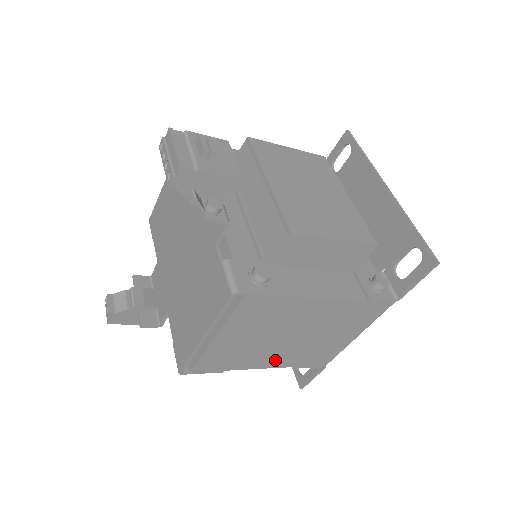
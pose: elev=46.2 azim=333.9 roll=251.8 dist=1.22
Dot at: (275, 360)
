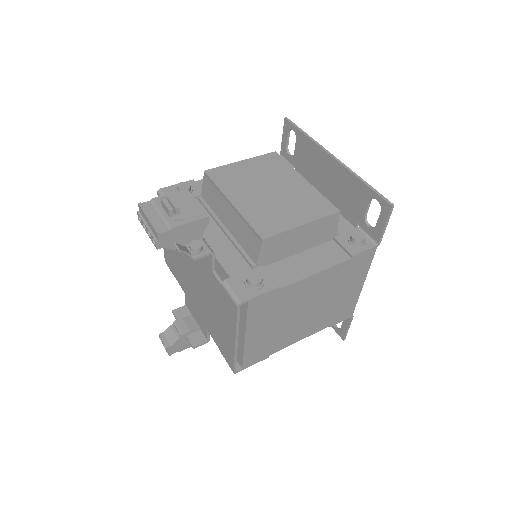
Dot at: (305, 331)
